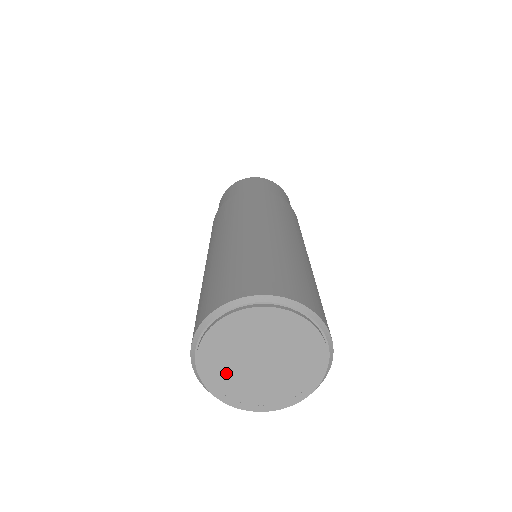
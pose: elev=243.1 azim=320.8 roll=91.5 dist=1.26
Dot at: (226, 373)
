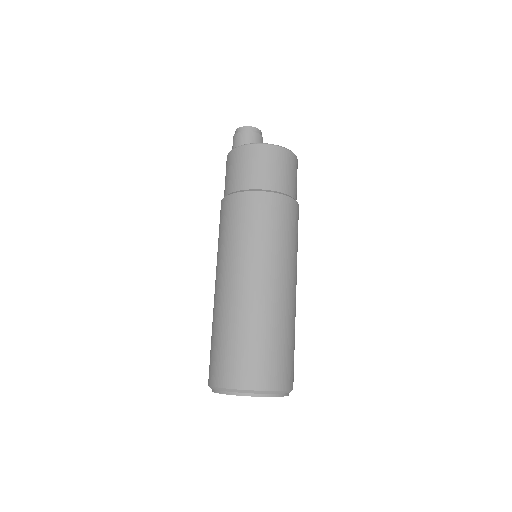
Dot at: occluded
